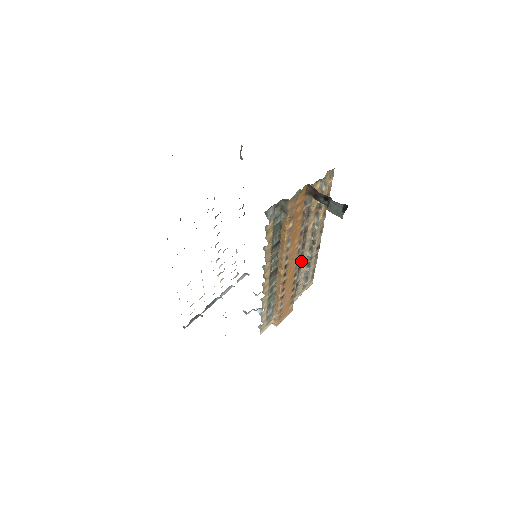
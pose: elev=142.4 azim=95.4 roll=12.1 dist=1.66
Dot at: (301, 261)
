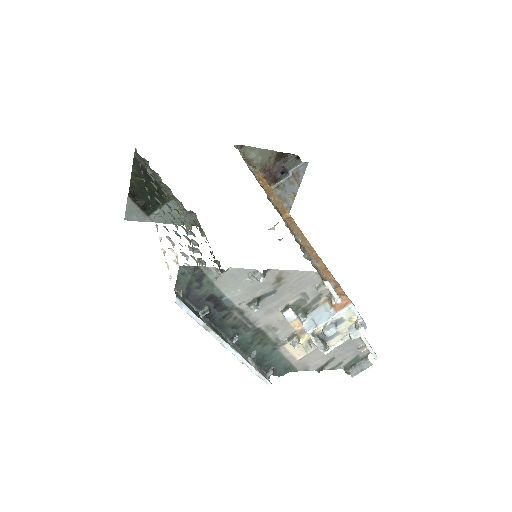
Dot at: occluded
